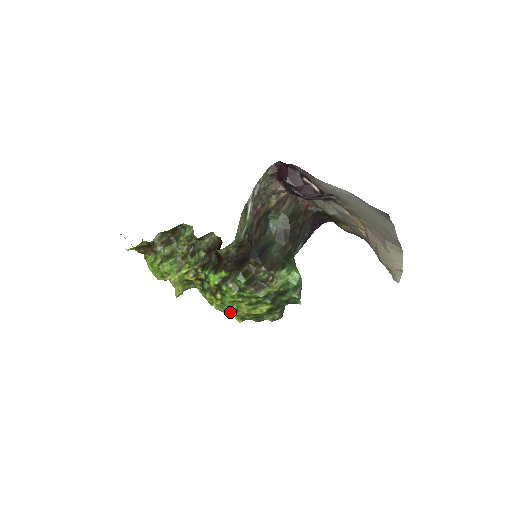
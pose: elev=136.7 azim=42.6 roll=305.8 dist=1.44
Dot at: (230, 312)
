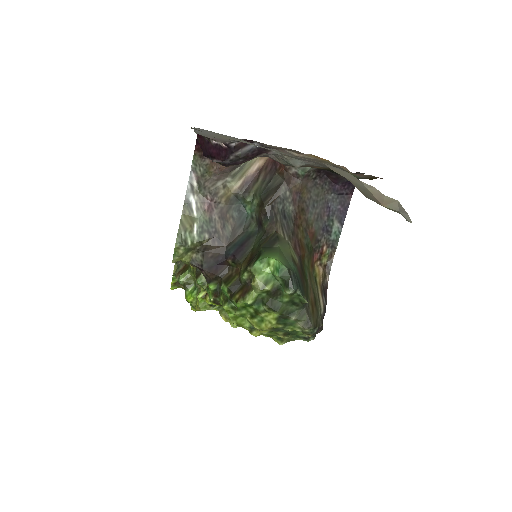
Dot at: (249, 332)
